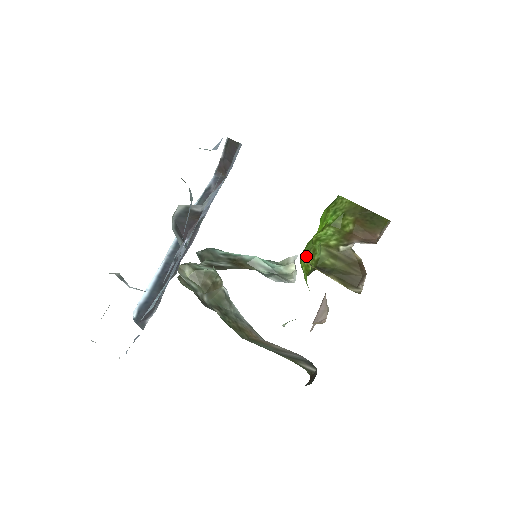
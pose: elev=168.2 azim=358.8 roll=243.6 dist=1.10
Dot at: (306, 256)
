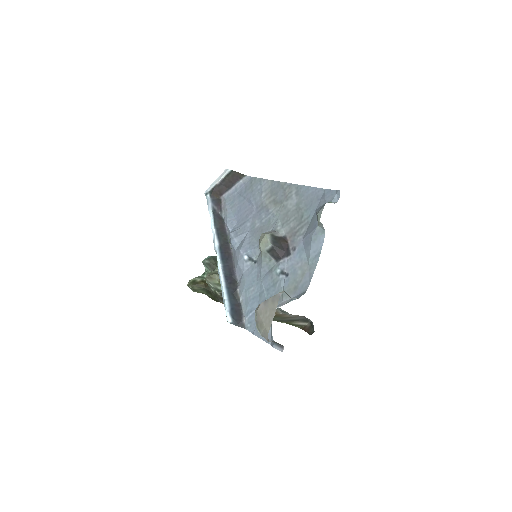
Dot at: occluded
